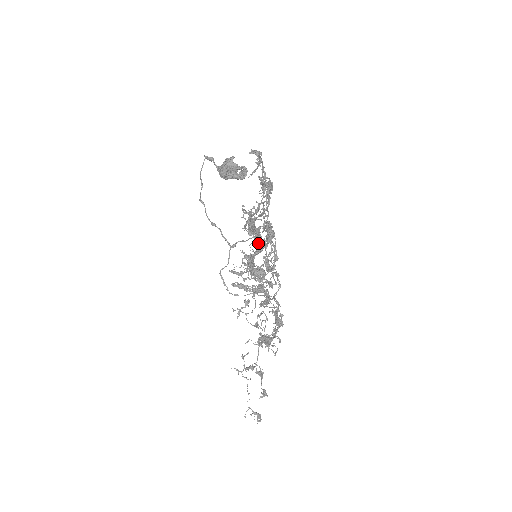
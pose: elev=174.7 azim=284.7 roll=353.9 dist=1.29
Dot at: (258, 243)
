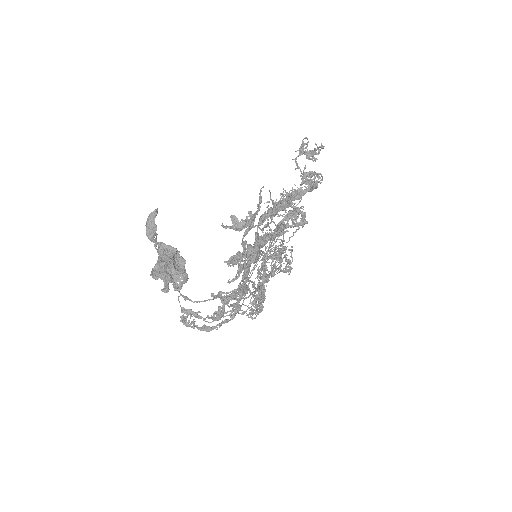
Dot at: occluded
